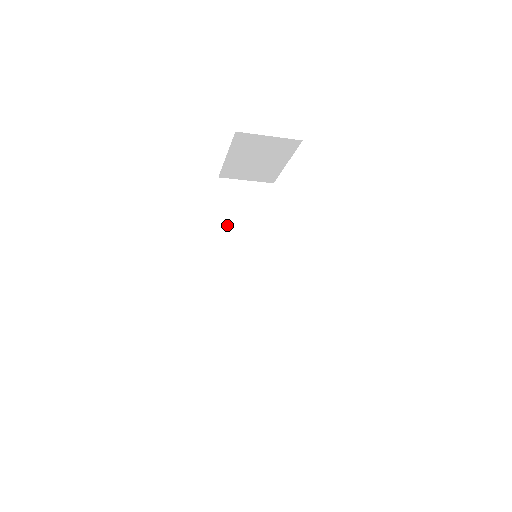
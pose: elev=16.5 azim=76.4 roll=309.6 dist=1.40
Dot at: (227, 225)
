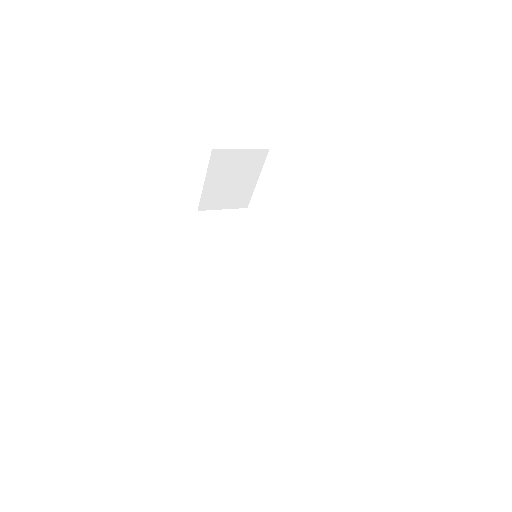
Dot at: (217, 248)
